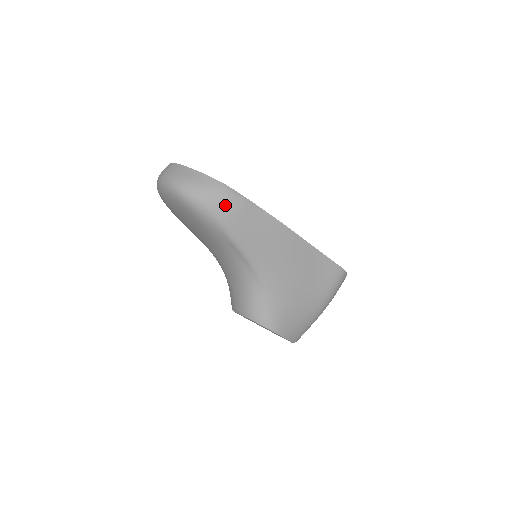
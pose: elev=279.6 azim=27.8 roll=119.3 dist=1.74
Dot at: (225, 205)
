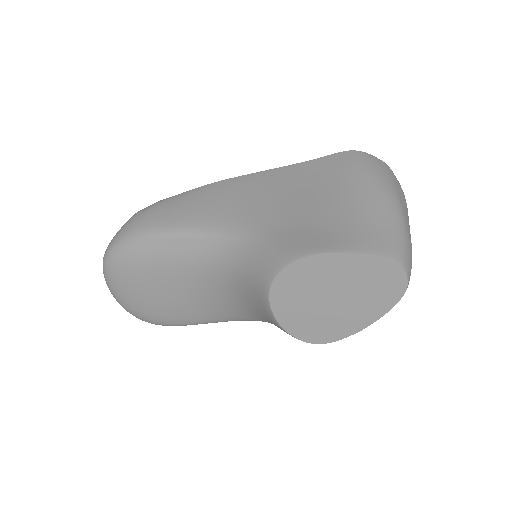
Dot at: (136, 220)
